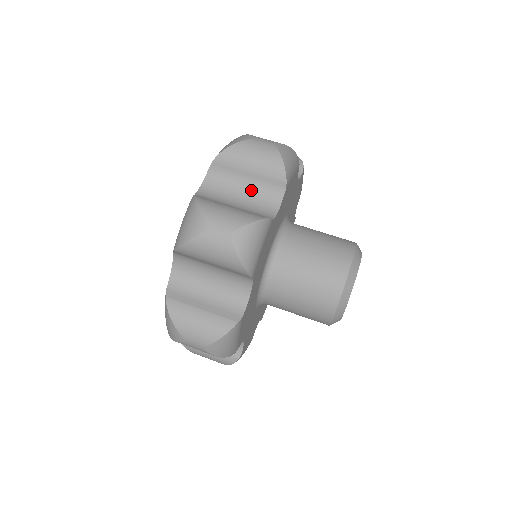
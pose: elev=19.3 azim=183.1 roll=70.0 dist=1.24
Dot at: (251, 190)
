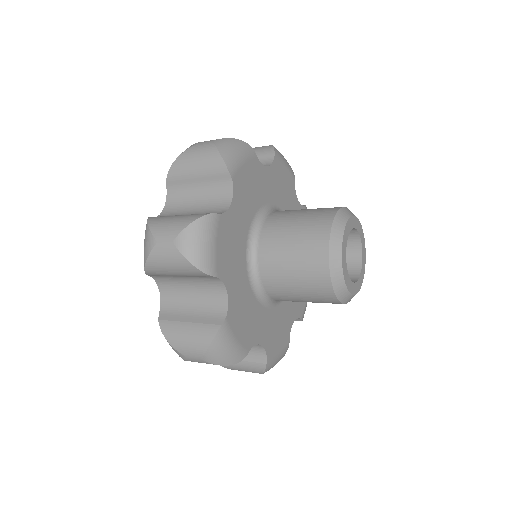
Dot at: occluded
